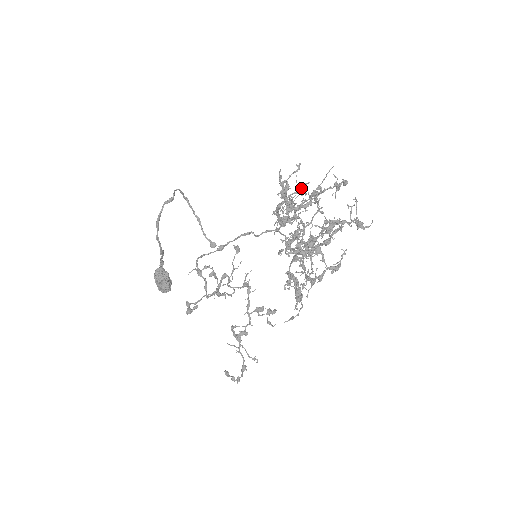
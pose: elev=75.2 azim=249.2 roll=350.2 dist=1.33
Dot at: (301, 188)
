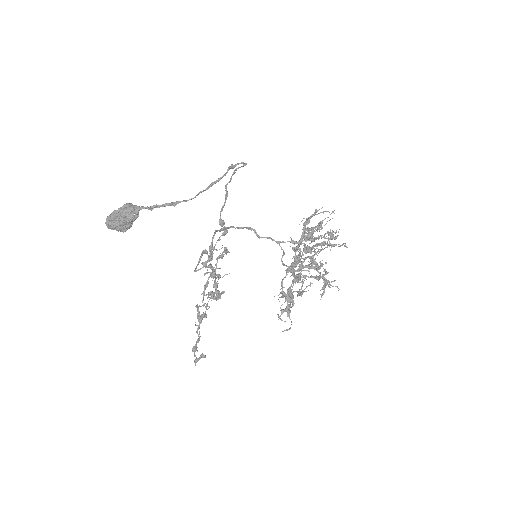
Dot at: (321, 227)
